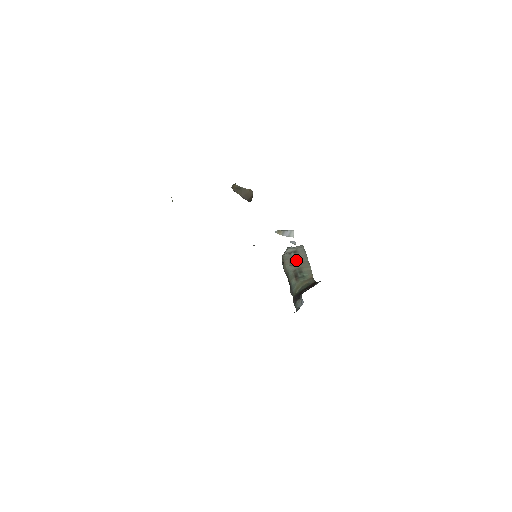
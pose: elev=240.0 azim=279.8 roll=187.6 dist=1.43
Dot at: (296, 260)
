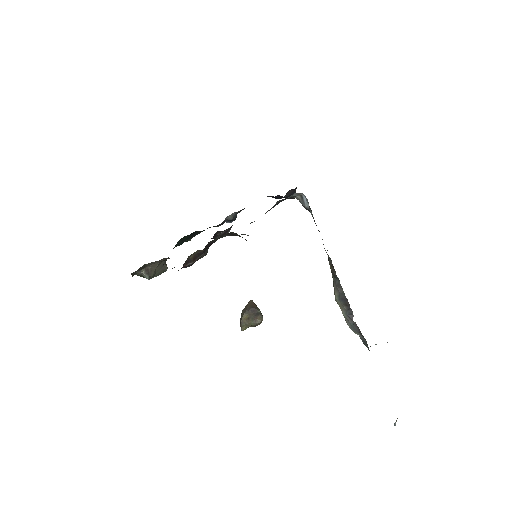
Dot at: occluded
